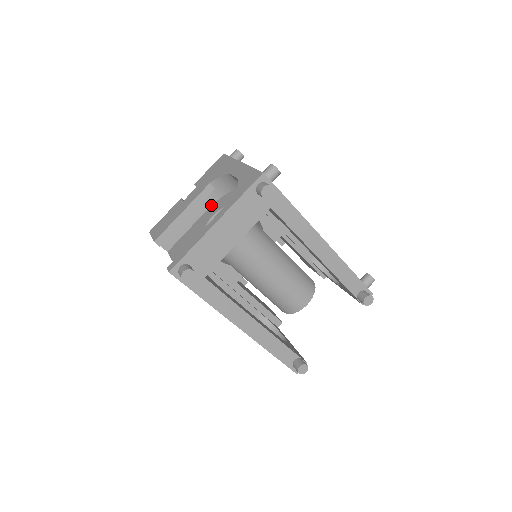
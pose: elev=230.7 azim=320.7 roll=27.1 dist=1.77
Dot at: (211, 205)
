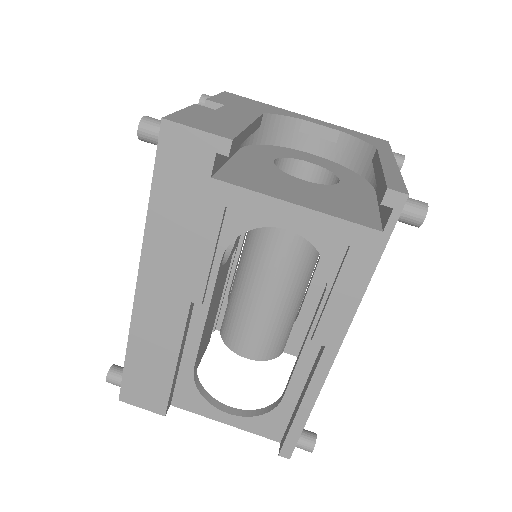
Dot at: (242, 146)
